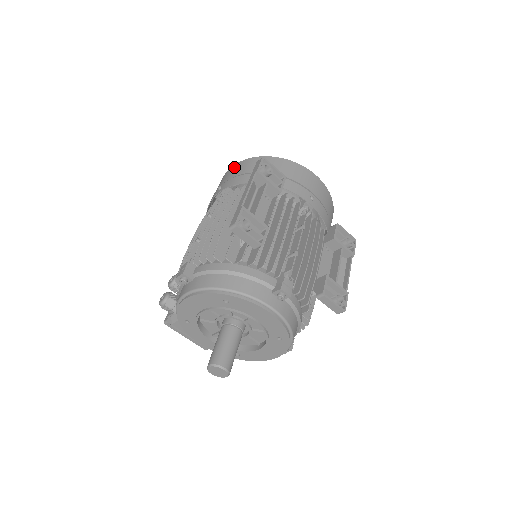
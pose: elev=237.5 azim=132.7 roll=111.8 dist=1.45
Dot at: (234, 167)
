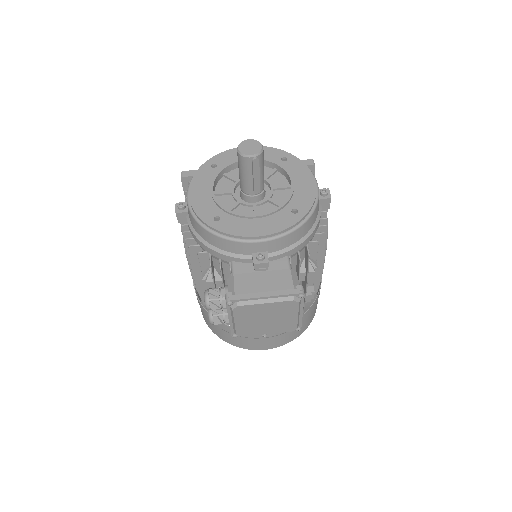
Dot at: occluded
